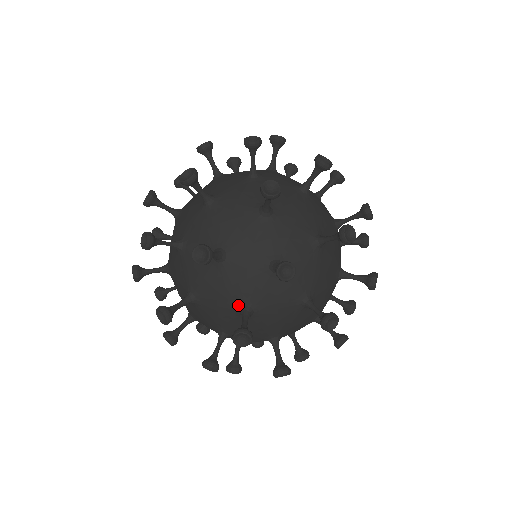
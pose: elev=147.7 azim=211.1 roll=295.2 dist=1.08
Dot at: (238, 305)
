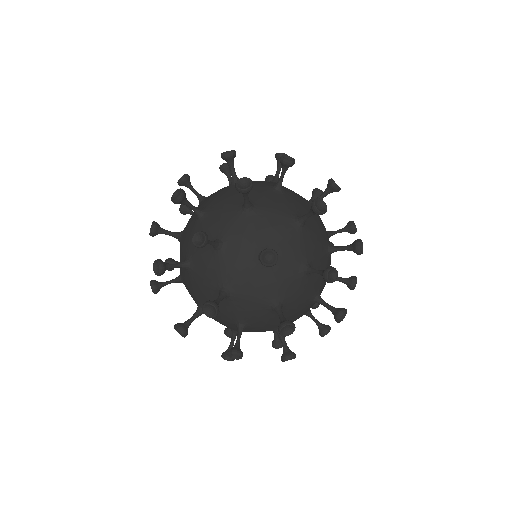
Dot at: (242, 203)
